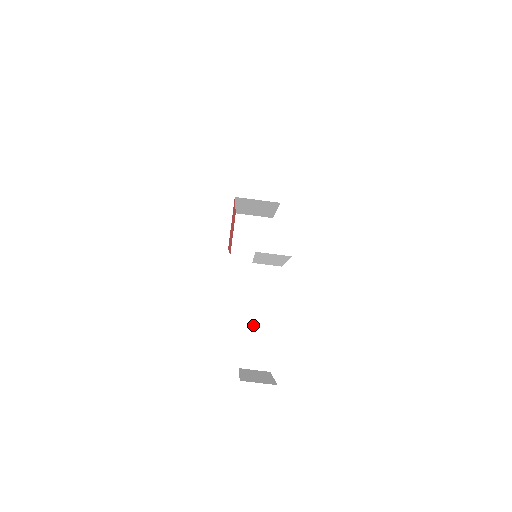
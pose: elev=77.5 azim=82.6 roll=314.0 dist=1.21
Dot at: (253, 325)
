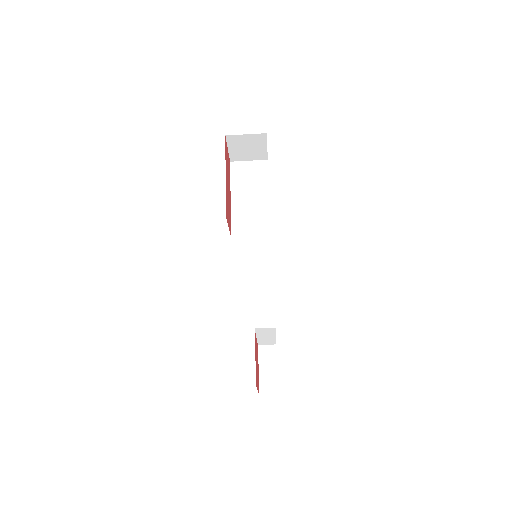
Dot at: (262, 339)
